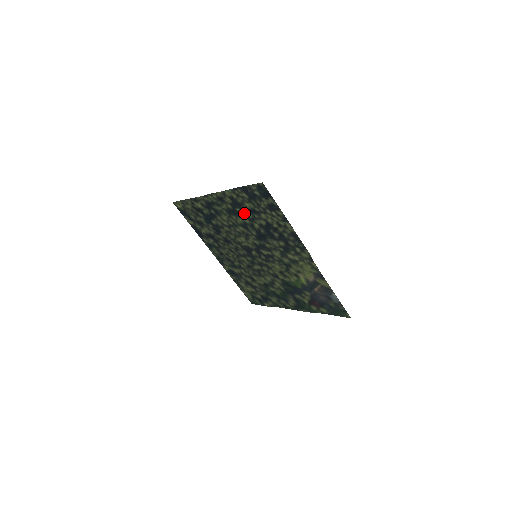
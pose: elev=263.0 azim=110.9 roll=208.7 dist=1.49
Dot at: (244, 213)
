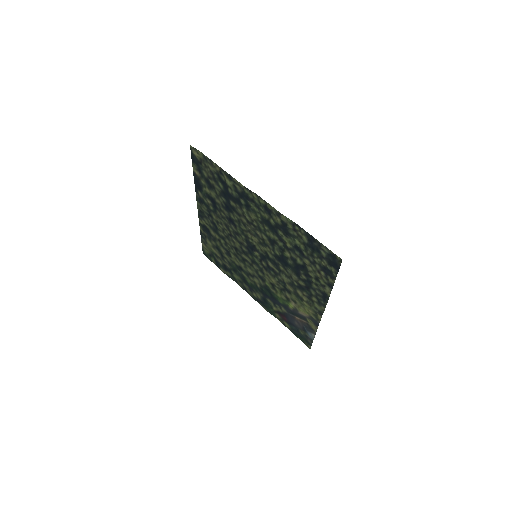
Dot at: (285, 239)
